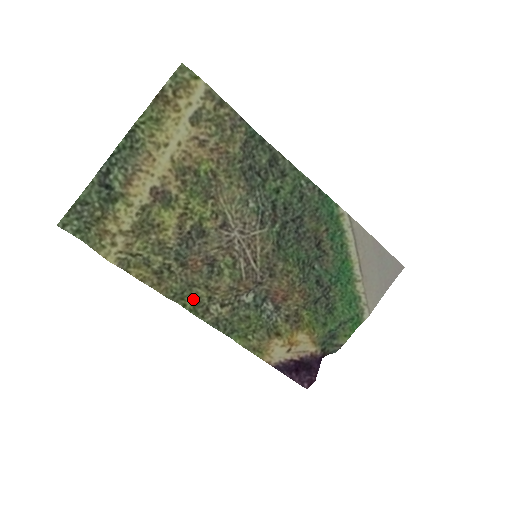
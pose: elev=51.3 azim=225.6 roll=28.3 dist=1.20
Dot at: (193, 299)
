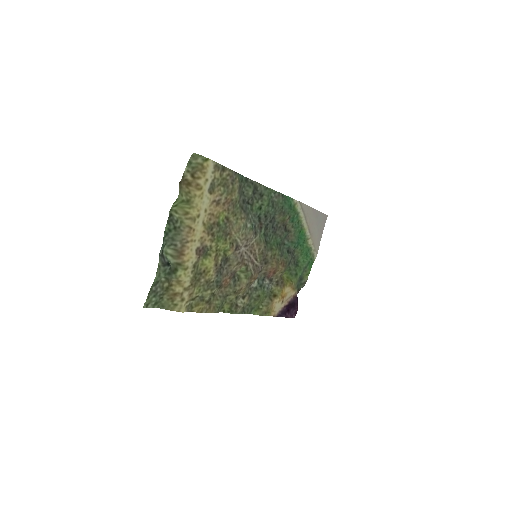
Dot at: (228, 304)
